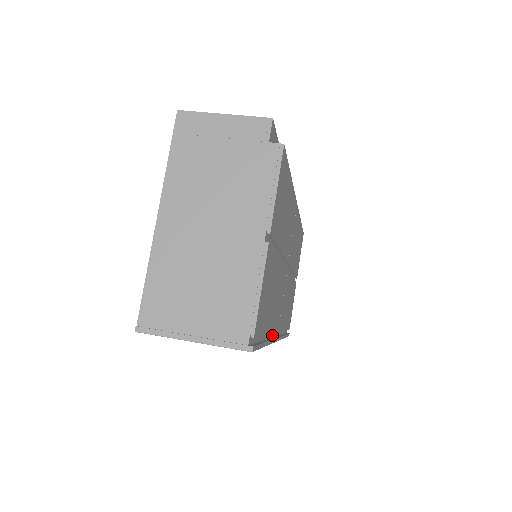
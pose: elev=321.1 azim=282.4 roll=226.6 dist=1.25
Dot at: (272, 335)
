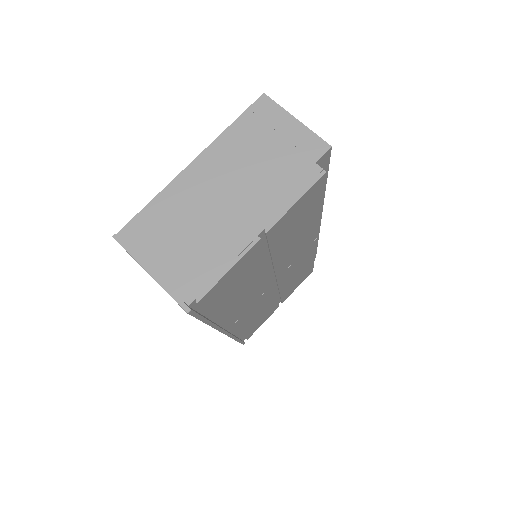
Dot at: (223, 325)
